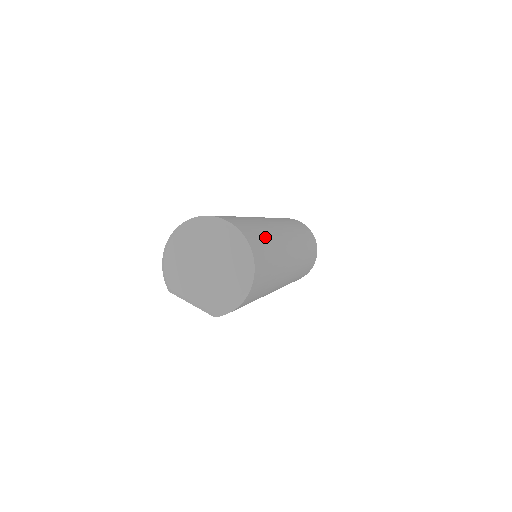
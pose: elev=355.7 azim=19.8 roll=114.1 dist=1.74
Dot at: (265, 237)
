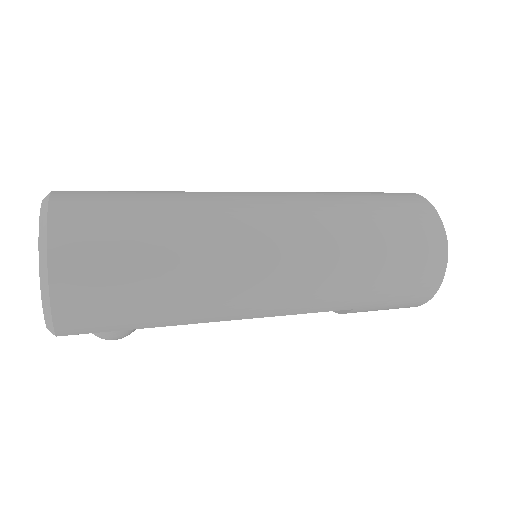
Dot at: (143, 201)
